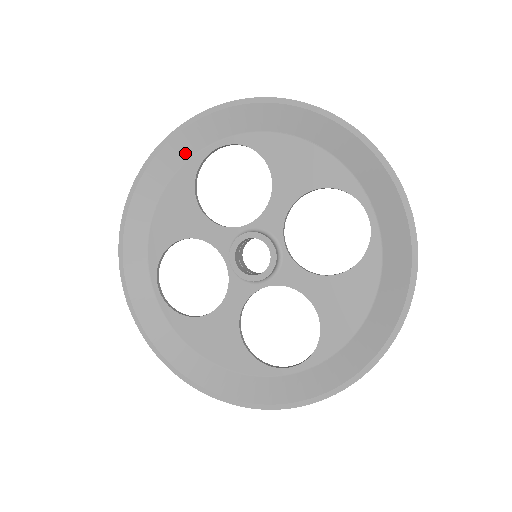
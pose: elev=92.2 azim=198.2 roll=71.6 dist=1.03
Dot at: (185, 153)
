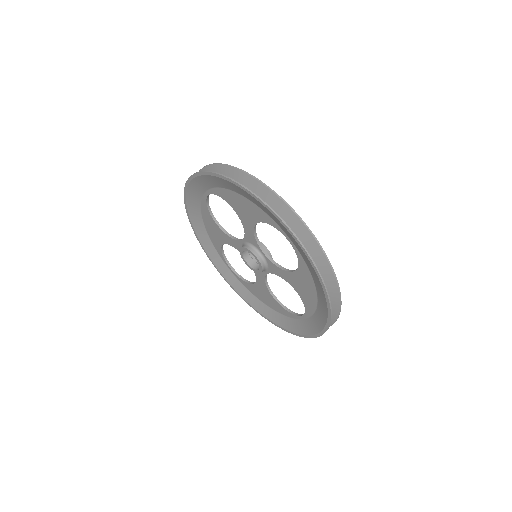
Dot at: (197, 199)
